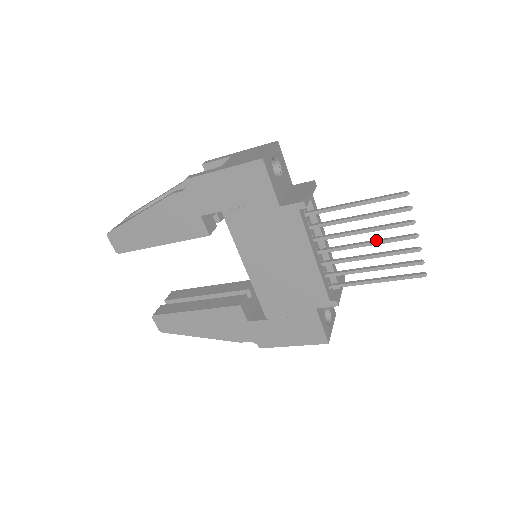
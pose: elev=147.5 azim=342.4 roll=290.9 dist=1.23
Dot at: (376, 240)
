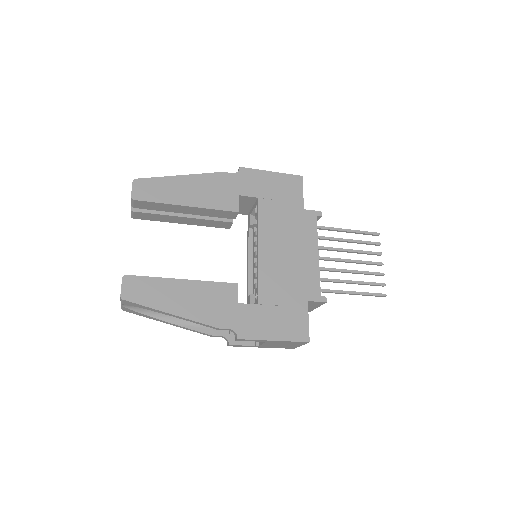
Dot at: (357, 260)
